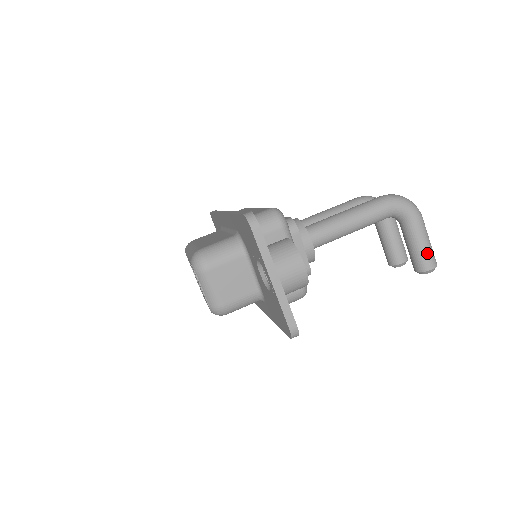
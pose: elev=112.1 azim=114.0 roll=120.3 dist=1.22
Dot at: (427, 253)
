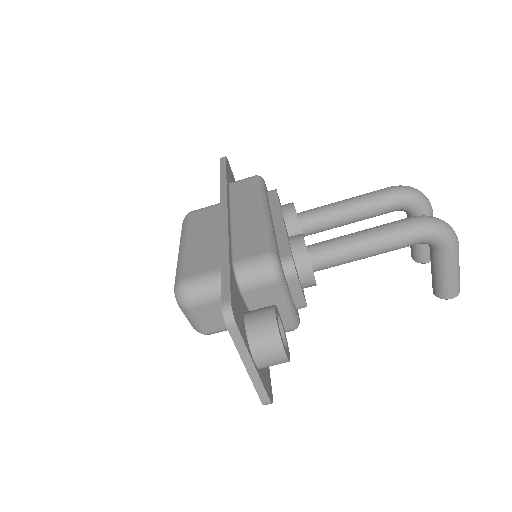
Dot at: (451, 284)
